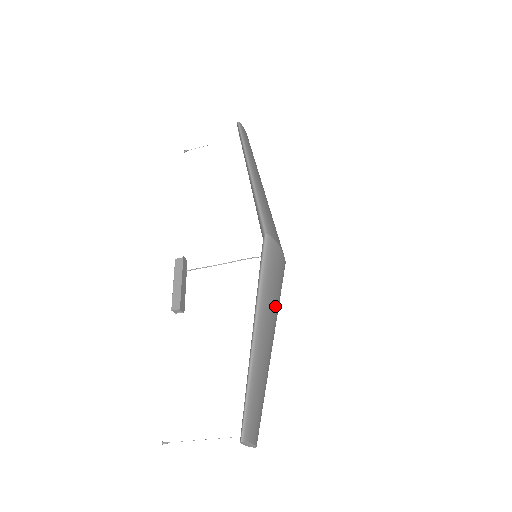
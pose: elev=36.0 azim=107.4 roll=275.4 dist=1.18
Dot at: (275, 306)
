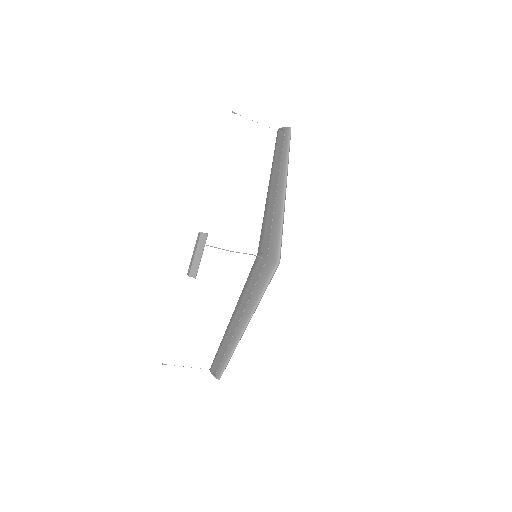
Dot at: occluded
